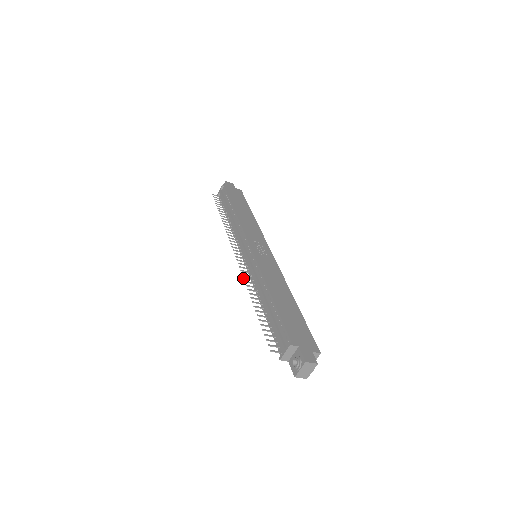
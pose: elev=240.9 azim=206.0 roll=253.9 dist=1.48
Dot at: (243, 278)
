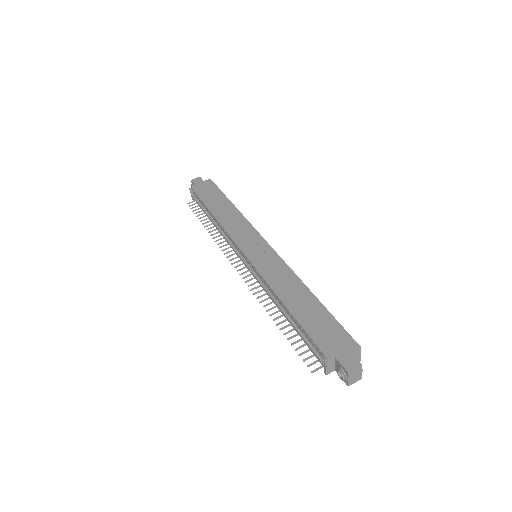
Dot at: occluded
